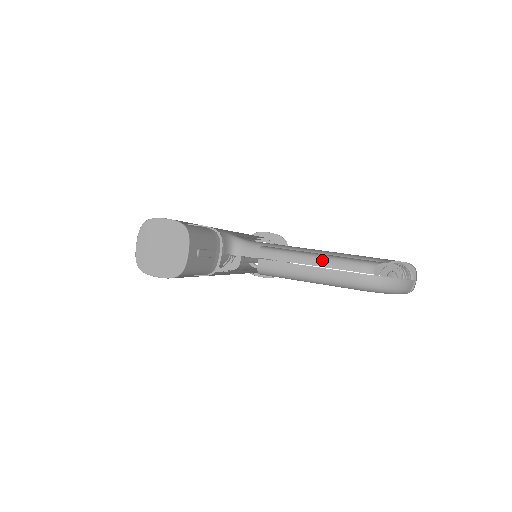
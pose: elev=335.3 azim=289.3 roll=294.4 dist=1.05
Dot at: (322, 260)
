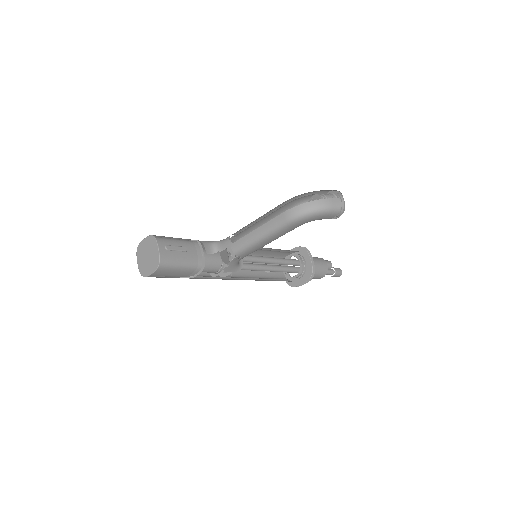
Dot at: occluded
